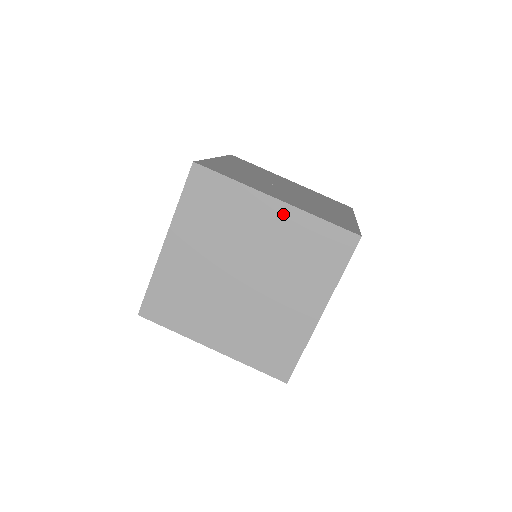
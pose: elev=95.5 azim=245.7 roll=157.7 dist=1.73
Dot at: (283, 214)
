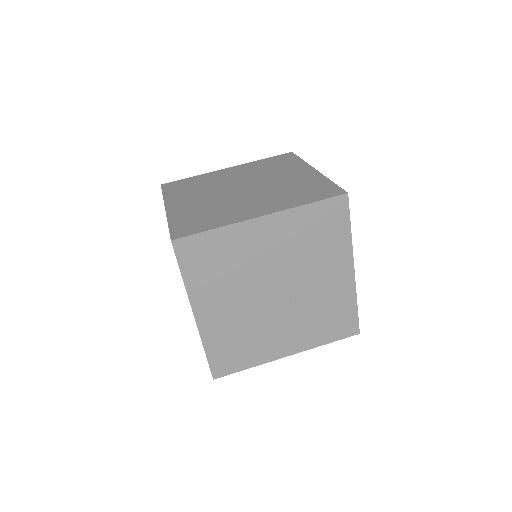
Dot at: (238, 168)
